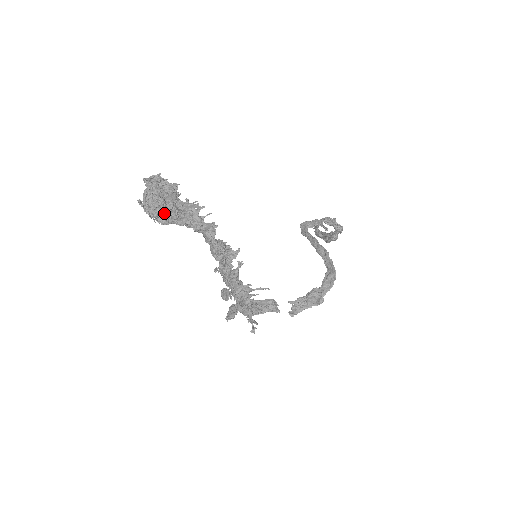
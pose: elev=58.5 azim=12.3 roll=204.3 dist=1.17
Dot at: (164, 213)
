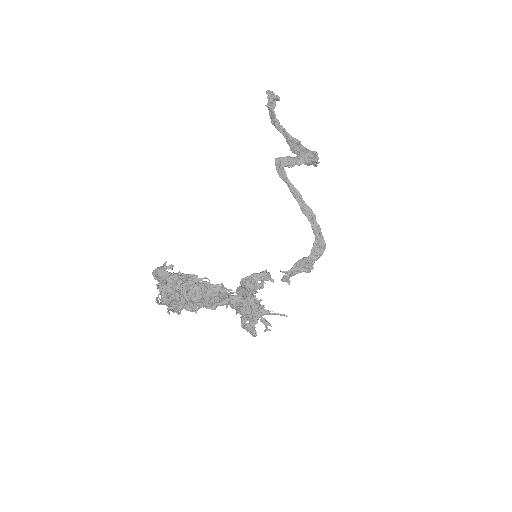
Dot at: occluded
